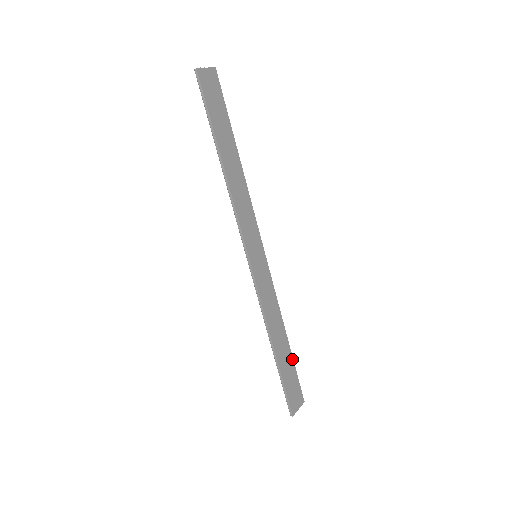
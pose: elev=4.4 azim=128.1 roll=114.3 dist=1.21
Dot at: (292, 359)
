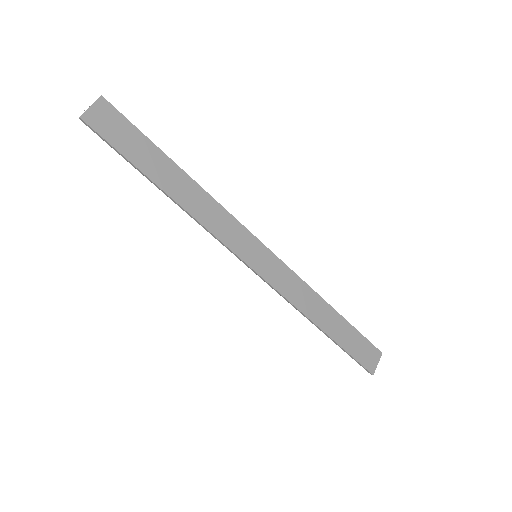
Dot at: (349, 324)
